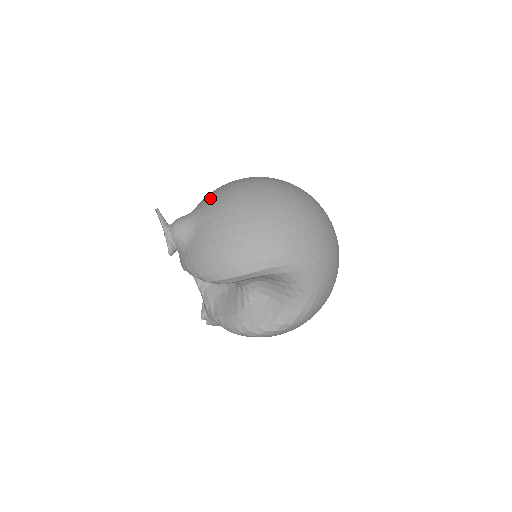
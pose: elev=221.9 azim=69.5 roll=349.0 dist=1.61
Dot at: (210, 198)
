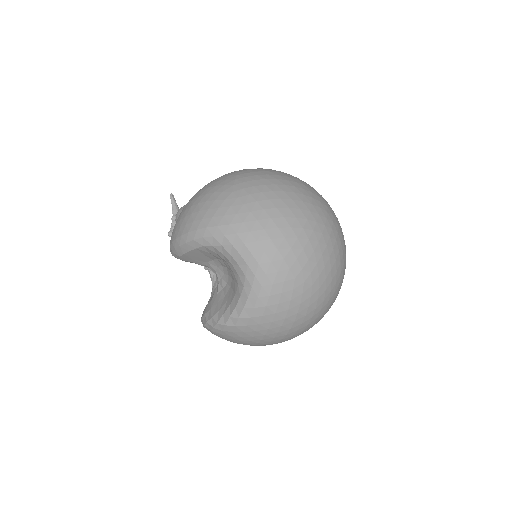
Dot at: occluded
